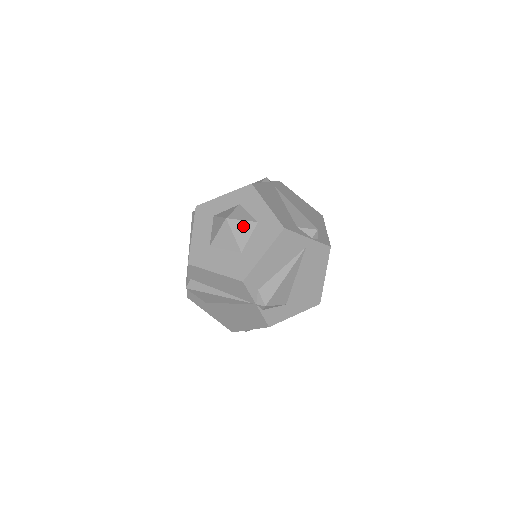
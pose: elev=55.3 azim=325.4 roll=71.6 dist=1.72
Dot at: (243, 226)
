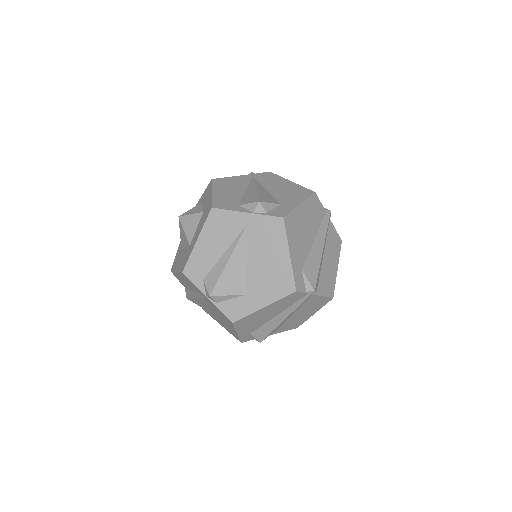
Dot at: (191, 220)
